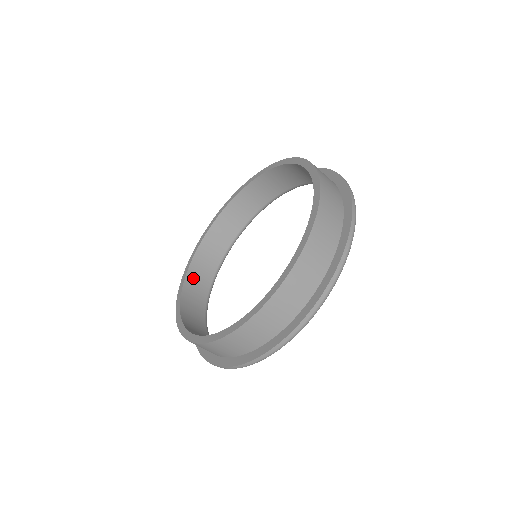
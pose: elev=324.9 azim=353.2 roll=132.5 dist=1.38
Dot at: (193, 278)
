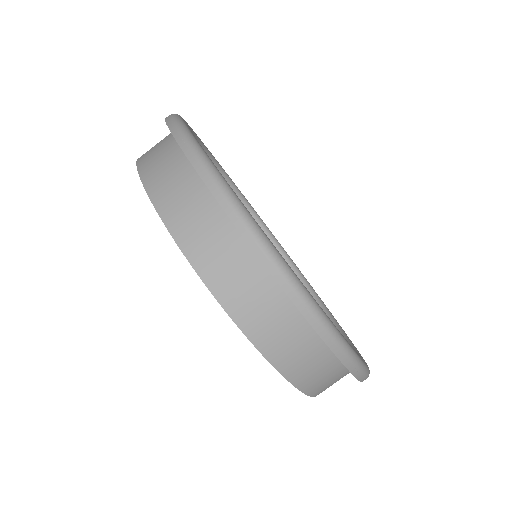
Dot at: occluded
